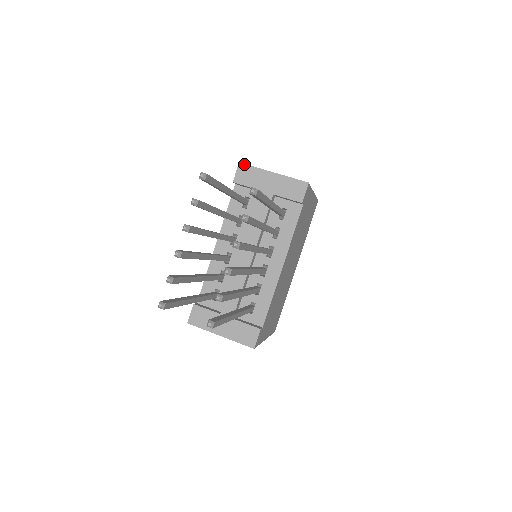
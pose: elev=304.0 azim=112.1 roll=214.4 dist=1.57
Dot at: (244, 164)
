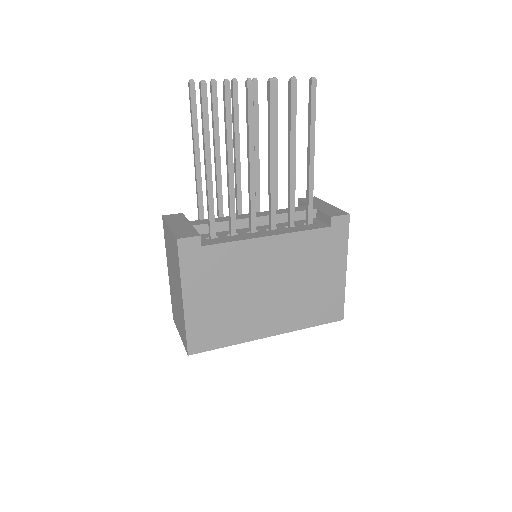
Dot at: (317, 198)
